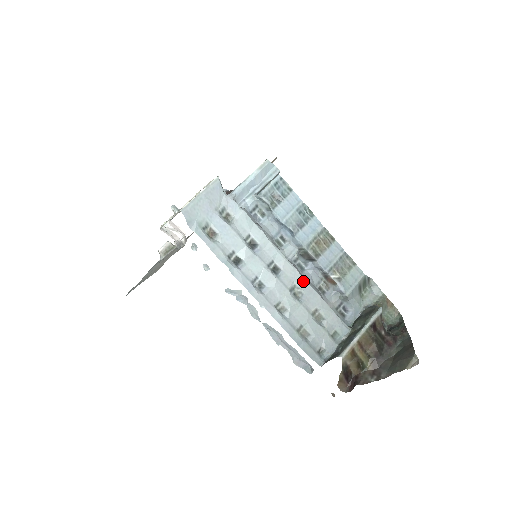
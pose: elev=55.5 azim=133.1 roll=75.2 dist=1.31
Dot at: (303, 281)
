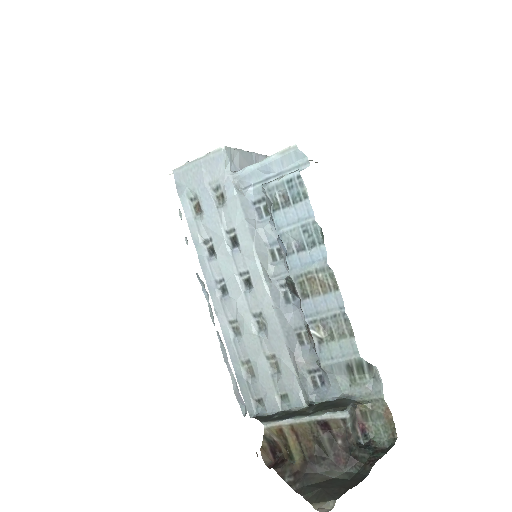
Dot at: (272, 314)
